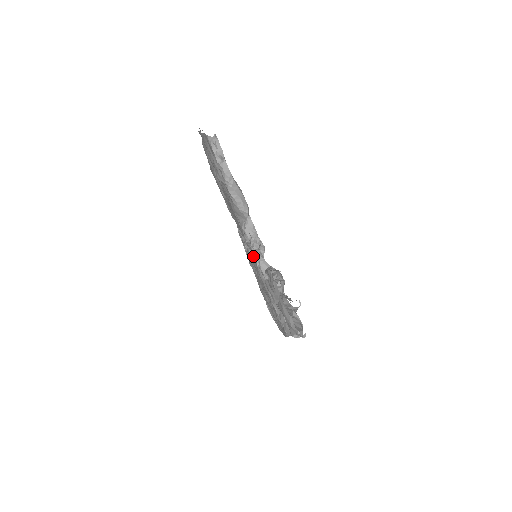
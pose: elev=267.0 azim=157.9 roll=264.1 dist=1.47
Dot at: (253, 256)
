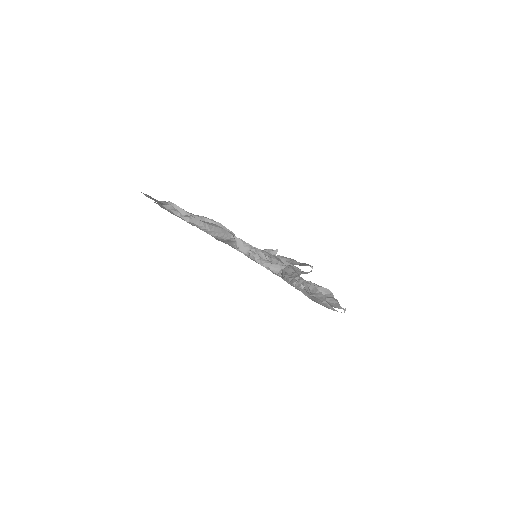
Dot at: occluded
